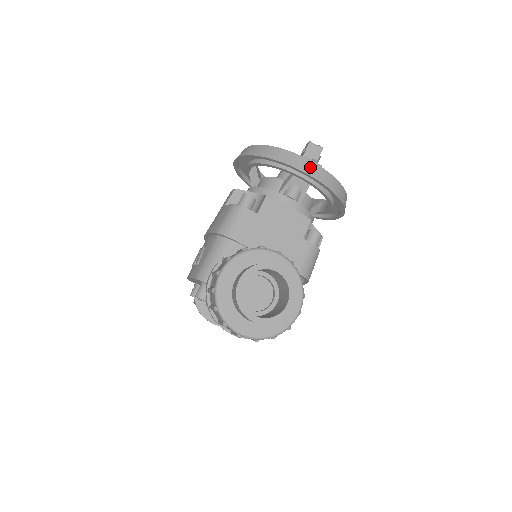
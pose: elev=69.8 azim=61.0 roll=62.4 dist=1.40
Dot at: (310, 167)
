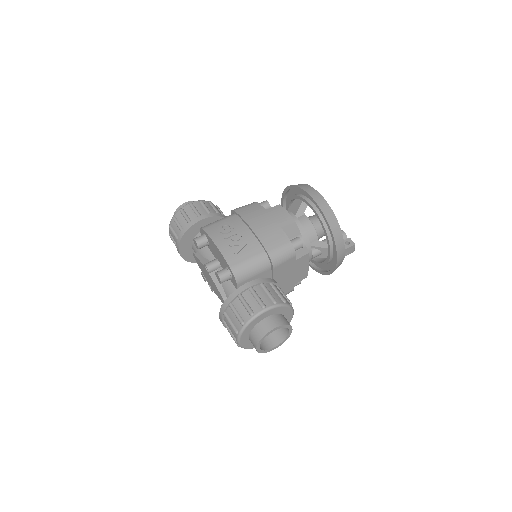
Dot at: (341, 259)
